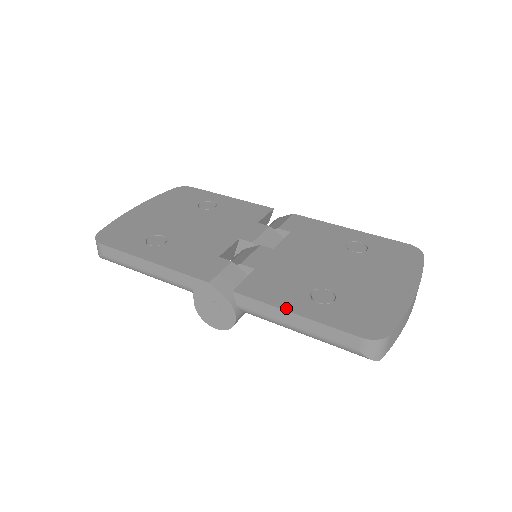
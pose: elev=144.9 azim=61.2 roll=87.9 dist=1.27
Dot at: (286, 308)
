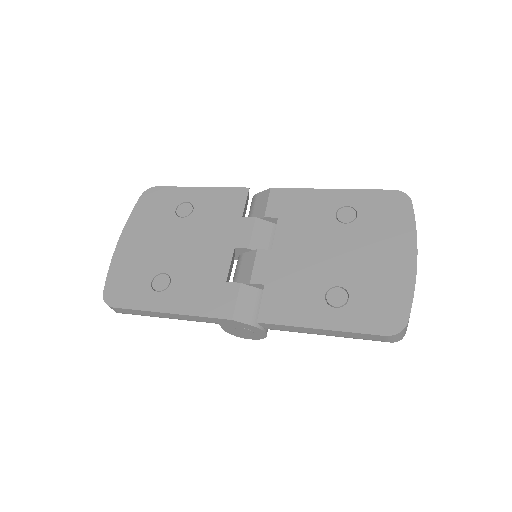
Dot at: (310, 325)
